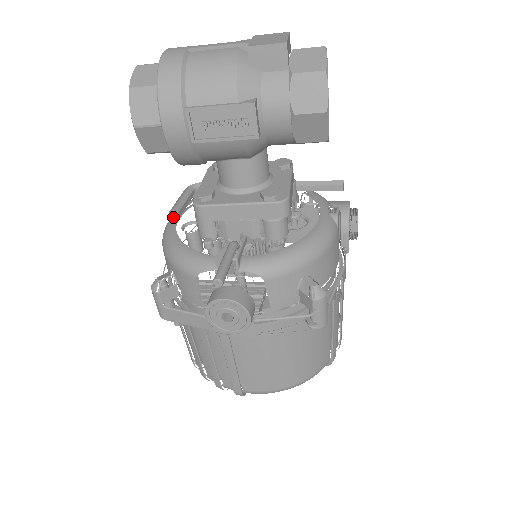
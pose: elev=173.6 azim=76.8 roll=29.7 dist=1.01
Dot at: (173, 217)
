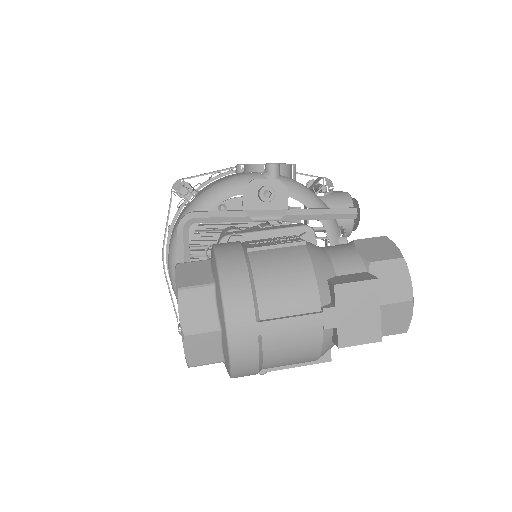
Dot at: occluded
